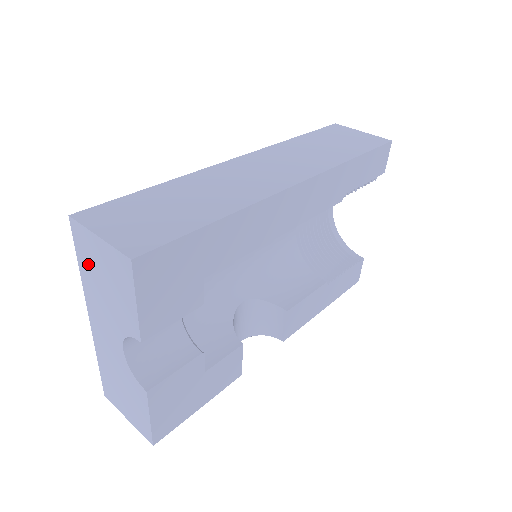
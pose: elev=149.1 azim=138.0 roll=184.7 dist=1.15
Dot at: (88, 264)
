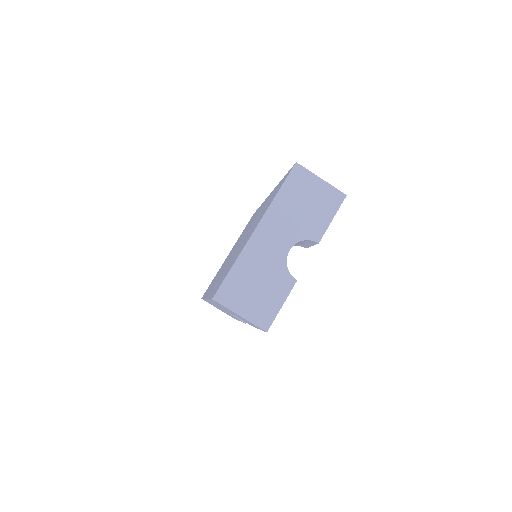
Dot at: (294, 192)
